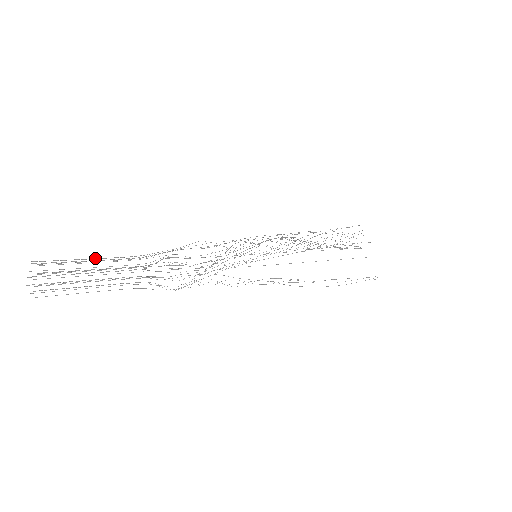
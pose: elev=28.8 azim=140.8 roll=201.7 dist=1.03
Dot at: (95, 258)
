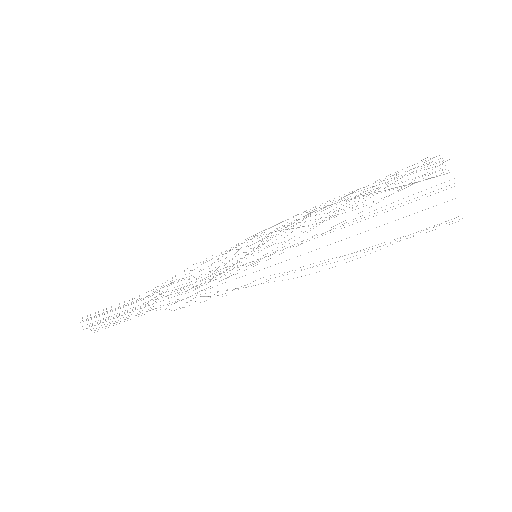
Dot at: occluded
